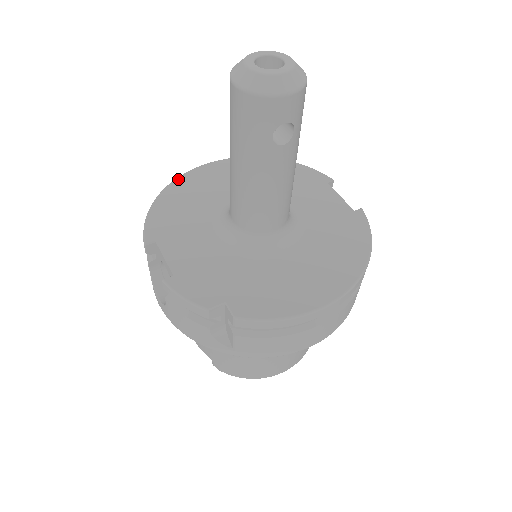
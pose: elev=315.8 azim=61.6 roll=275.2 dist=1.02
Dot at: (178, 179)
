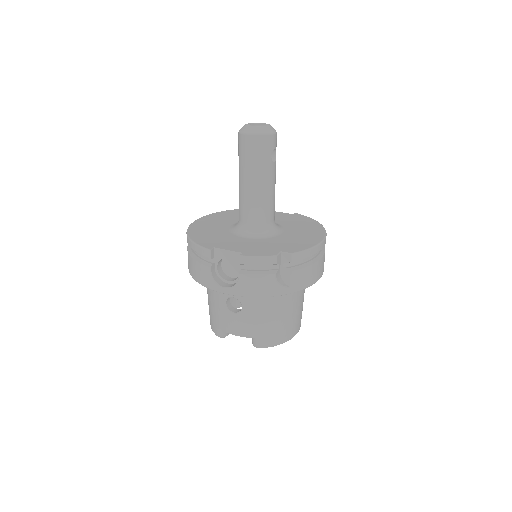
Dot at: (189, 228)
